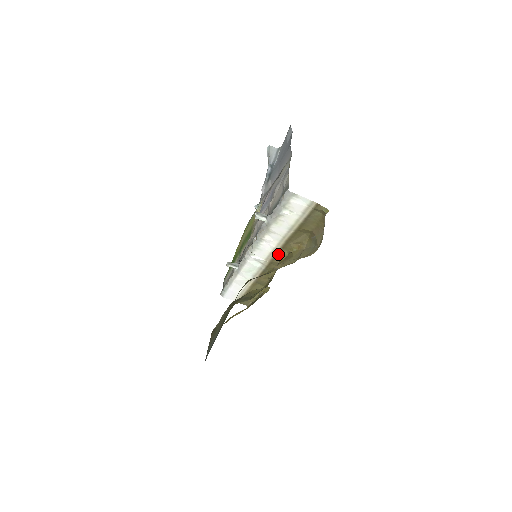
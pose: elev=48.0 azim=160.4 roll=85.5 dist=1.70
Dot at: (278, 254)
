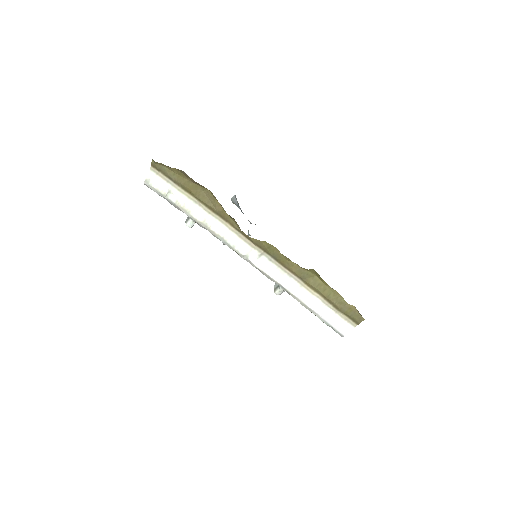
Dot at: (238, 230)
